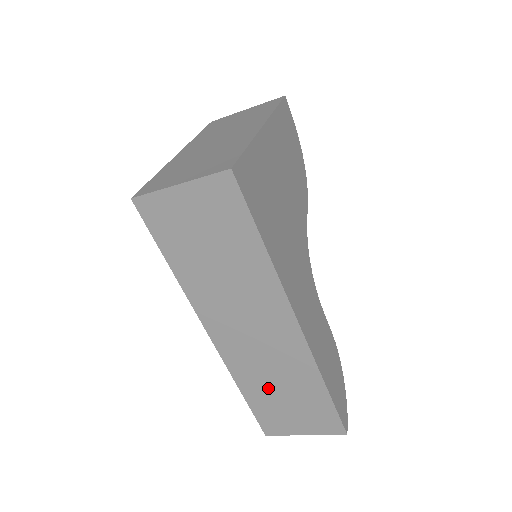
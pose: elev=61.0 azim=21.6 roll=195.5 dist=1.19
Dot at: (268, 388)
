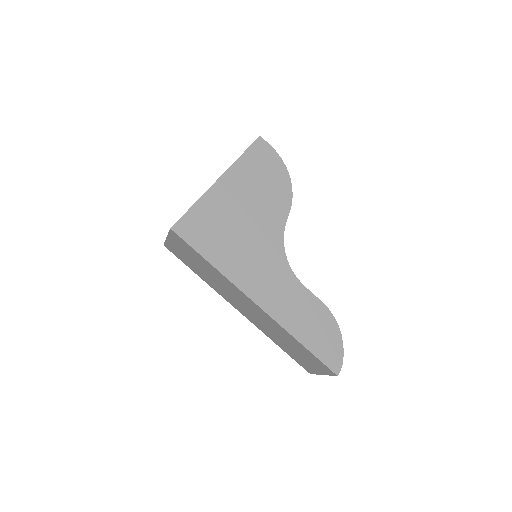
Dot at: (282, 342)
